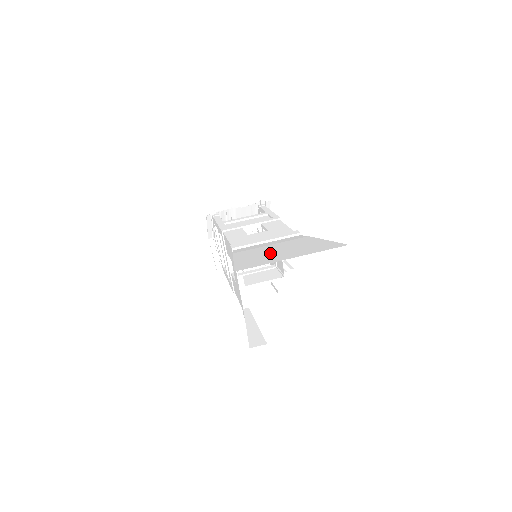
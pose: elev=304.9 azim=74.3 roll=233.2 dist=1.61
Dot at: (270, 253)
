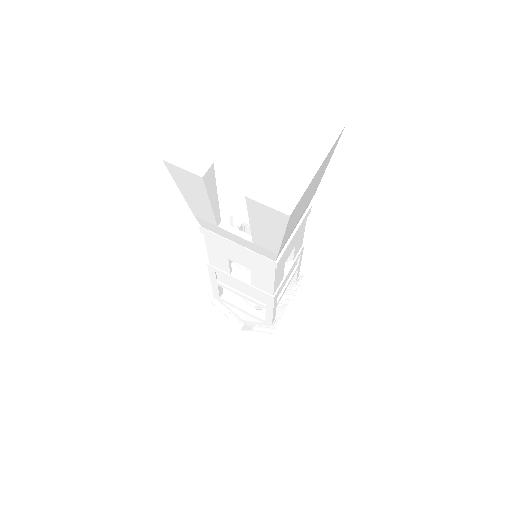
Dot at: occluded
